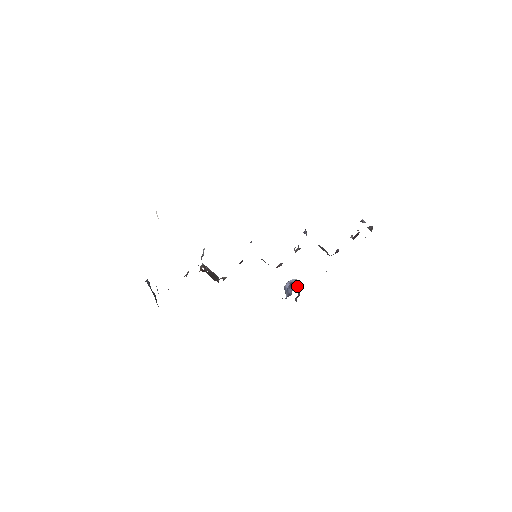
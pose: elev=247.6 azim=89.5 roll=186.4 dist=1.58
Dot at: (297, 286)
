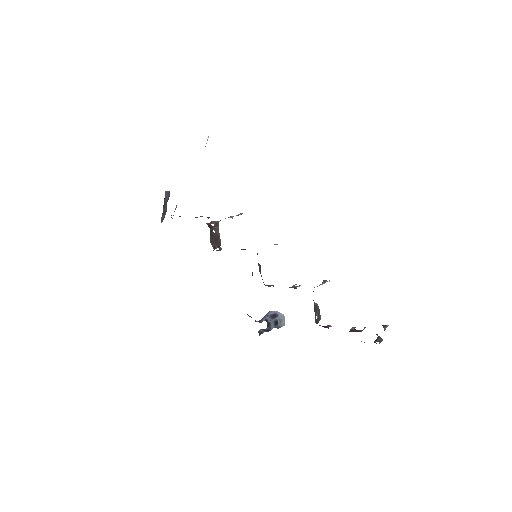
Dot at: (278, 322)
